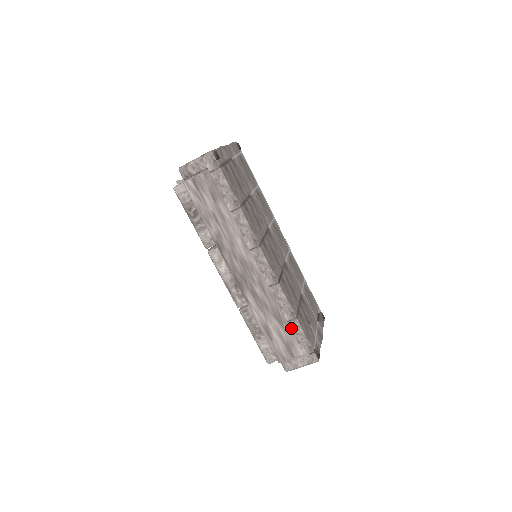
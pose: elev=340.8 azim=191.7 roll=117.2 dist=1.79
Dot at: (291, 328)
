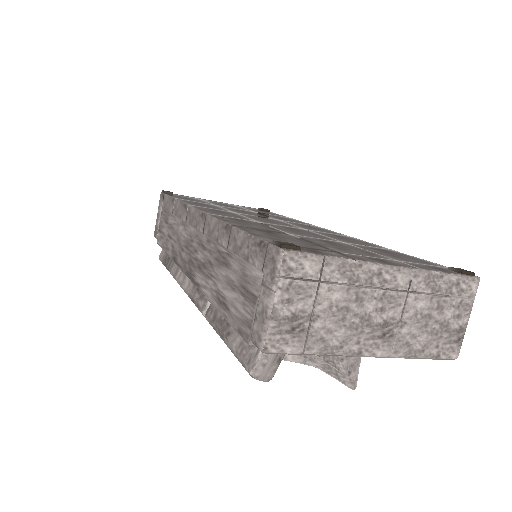
Dot at: (233, 251)
